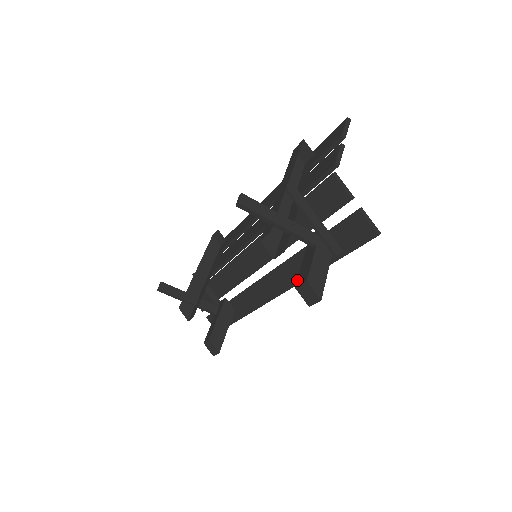
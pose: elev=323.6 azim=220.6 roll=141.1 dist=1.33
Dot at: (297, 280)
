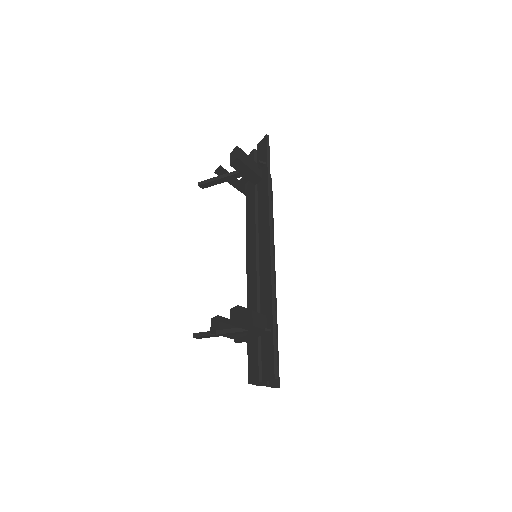
Dot at: occluded
